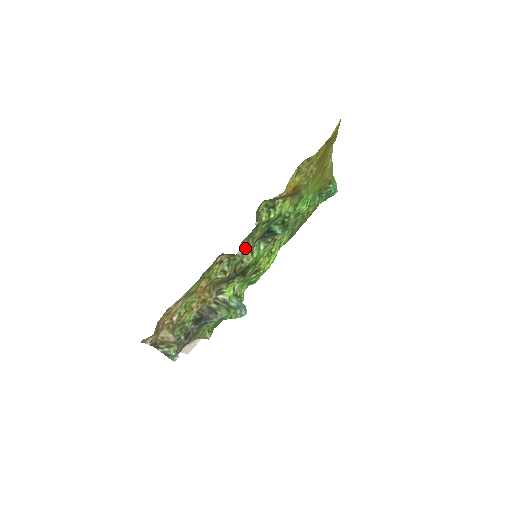
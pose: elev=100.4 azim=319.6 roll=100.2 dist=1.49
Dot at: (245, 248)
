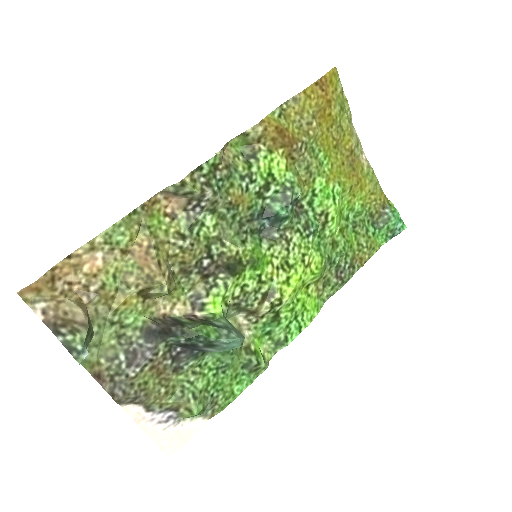
Dot at: (201, 184)
